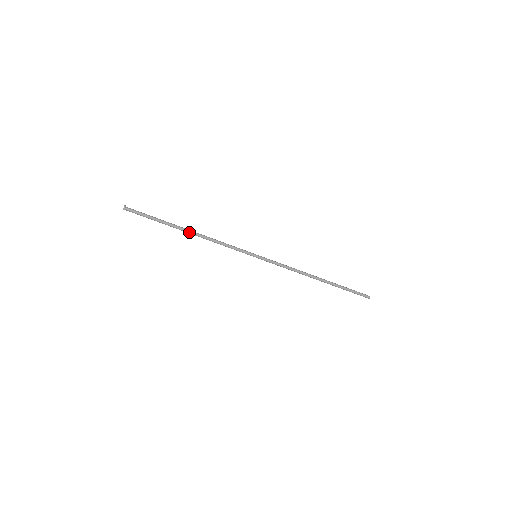
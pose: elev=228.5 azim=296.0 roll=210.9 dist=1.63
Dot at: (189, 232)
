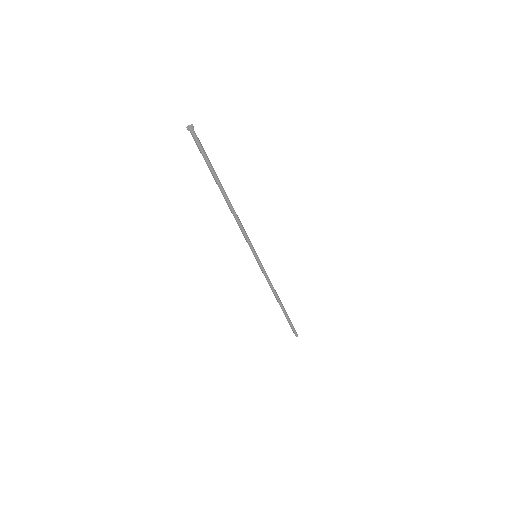
Dot at: (227, 197)
